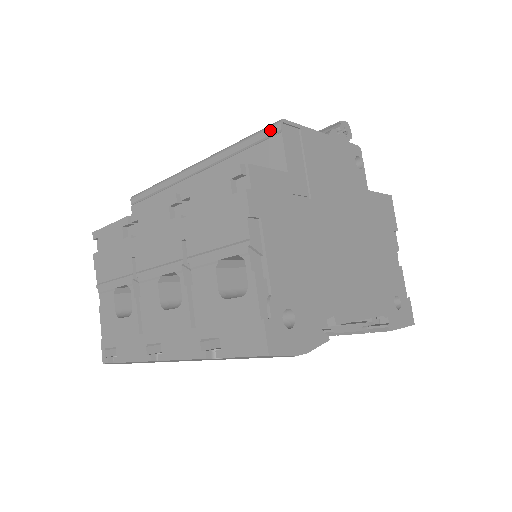
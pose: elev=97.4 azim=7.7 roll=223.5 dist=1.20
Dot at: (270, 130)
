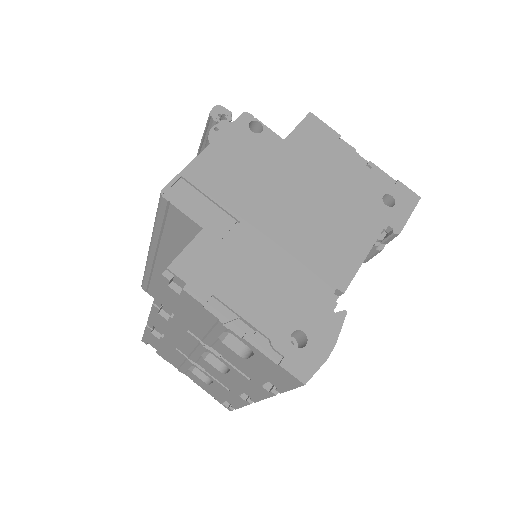
Dot at: (162, 205)
